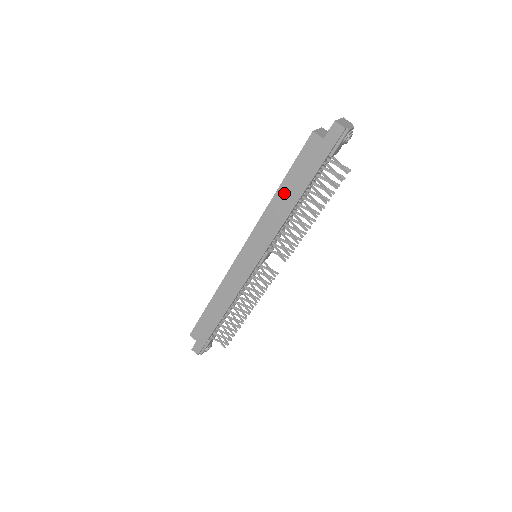
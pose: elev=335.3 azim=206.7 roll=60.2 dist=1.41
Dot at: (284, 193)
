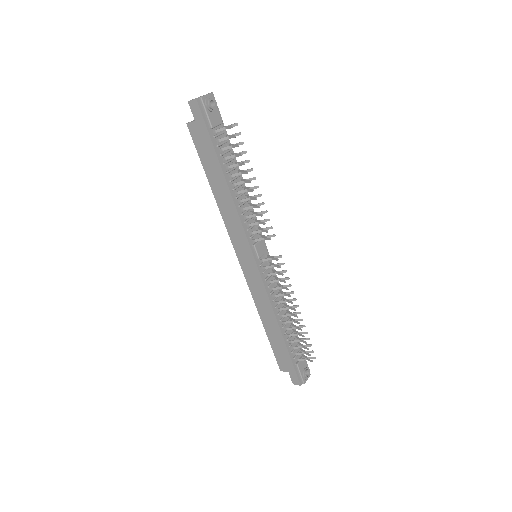
Dot at: (216, 186)
